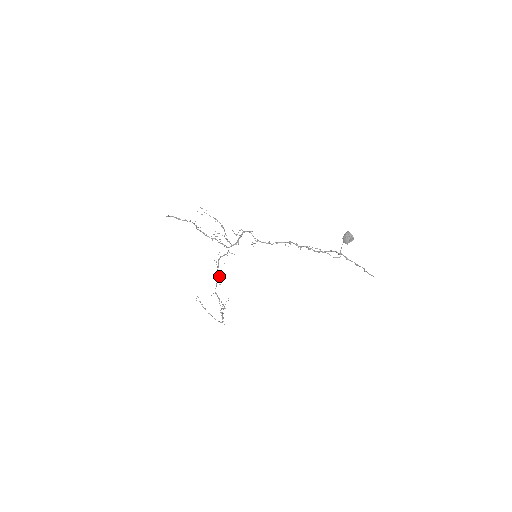
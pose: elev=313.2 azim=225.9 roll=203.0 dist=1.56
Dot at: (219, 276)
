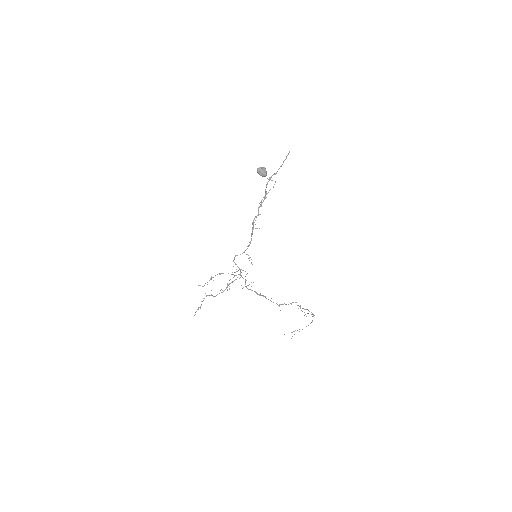
Dot at: (264, 296)
